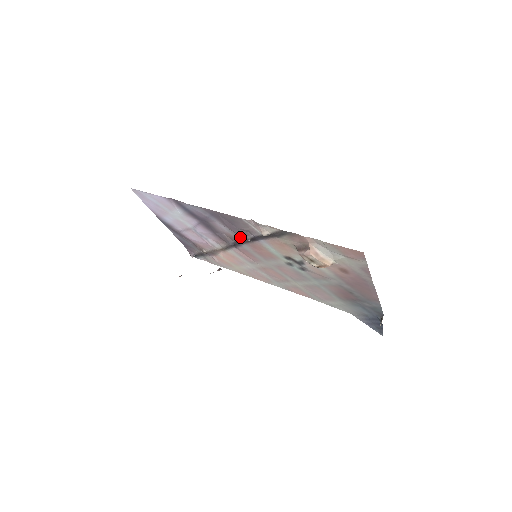
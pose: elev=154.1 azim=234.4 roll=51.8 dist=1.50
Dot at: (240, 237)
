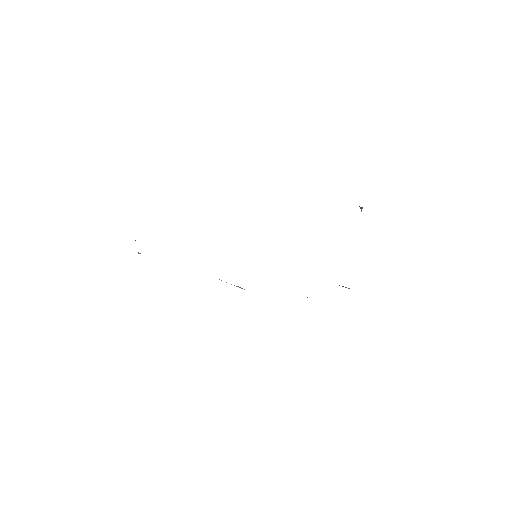
Dot at: occluded
